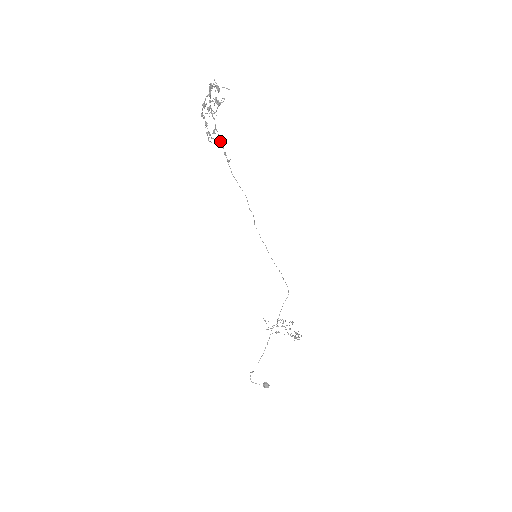
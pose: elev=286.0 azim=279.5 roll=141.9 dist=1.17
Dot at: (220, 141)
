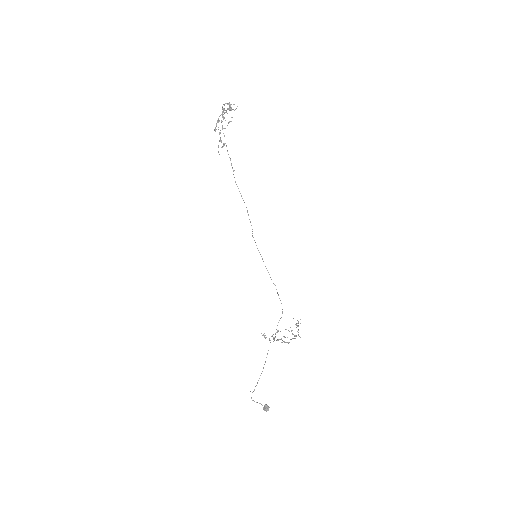
Dot at: occluded
